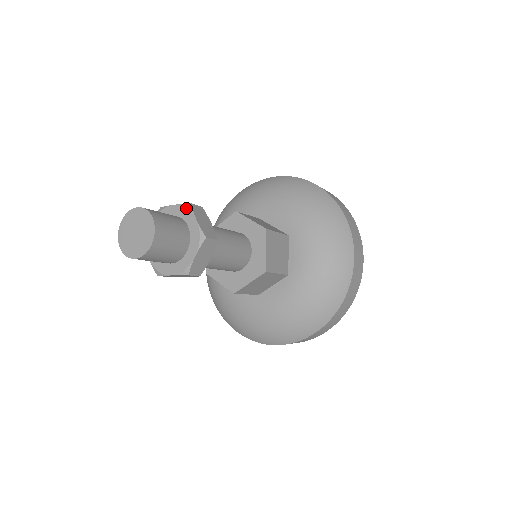
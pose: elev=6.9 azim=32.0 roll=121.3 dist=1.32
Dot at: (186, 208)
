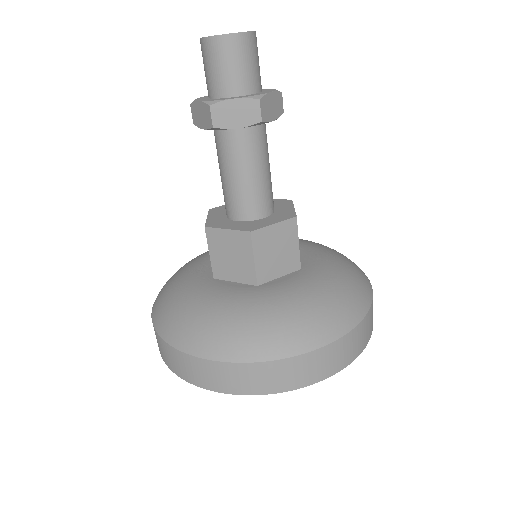
Dot at: (275, 89)
